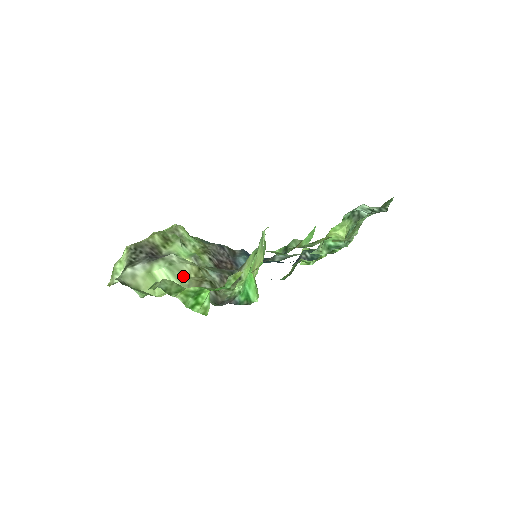
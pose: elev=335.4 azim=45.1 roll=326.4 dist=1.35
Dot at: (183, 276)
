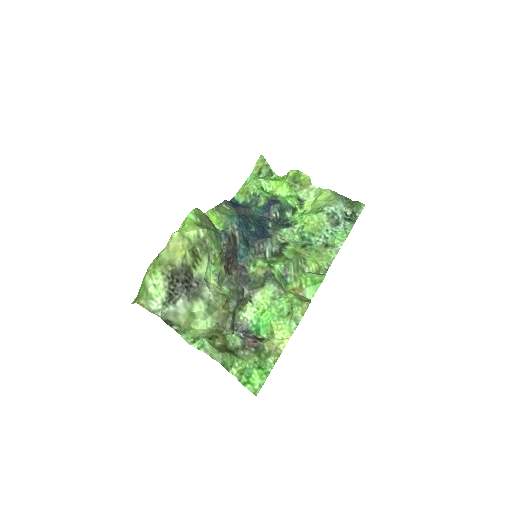
Dot at: (215, 310)
